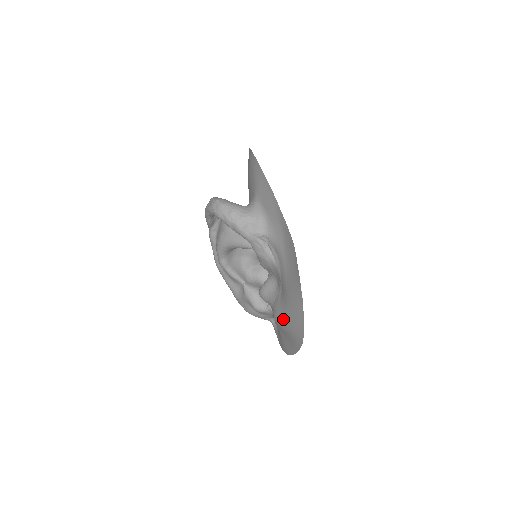
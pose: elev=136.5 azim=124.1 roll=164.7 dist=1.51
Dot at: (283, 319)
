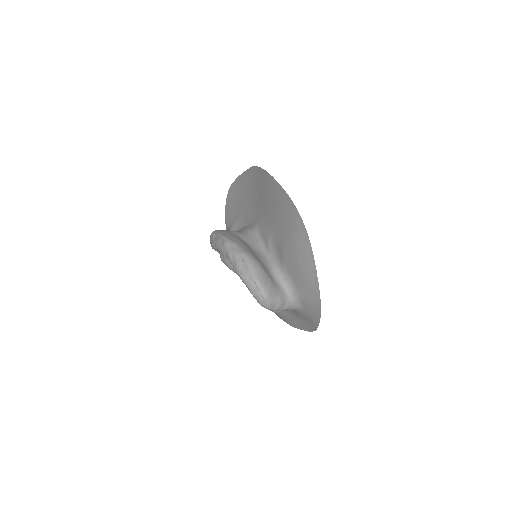
Dot at: occluded
